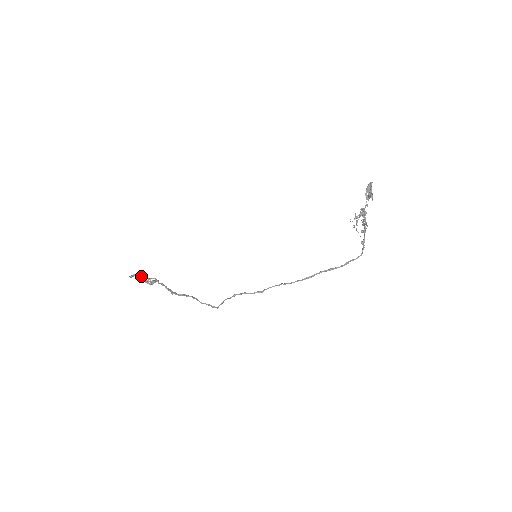
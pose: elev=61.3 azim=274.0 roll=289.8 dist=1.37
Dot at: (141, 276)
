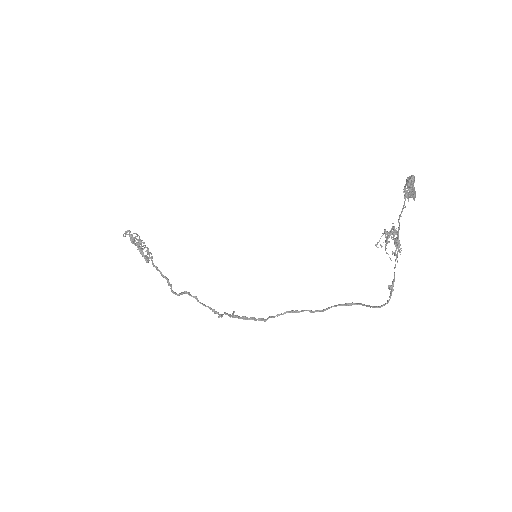
Dot at: (136, 234)
